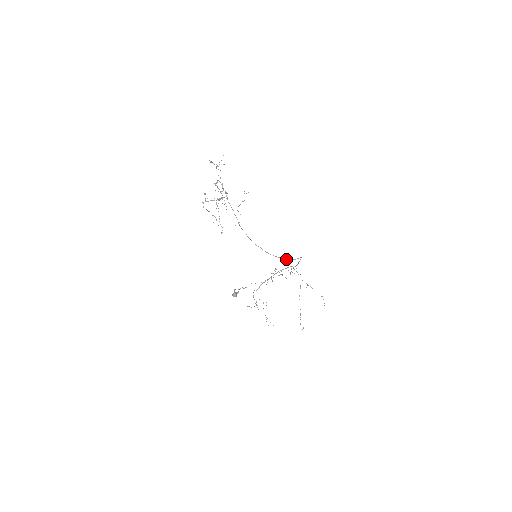
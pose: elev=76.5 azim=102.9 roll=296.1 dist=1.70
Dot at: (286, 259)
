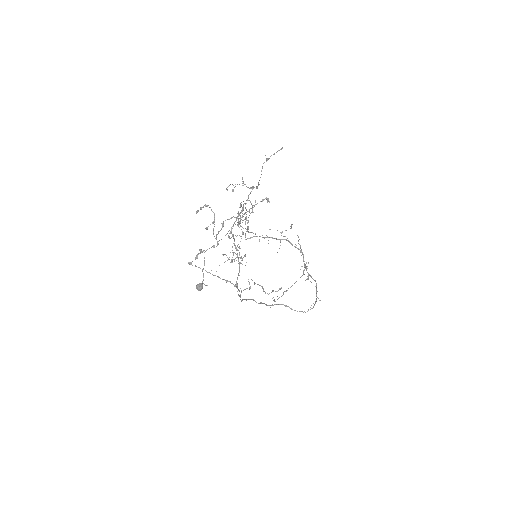
Dot at: (291, 309)
